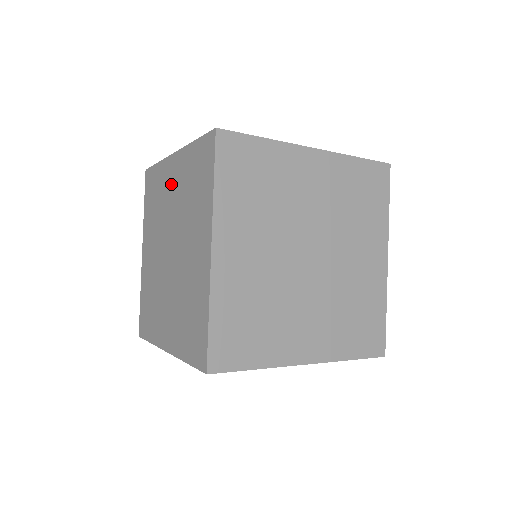
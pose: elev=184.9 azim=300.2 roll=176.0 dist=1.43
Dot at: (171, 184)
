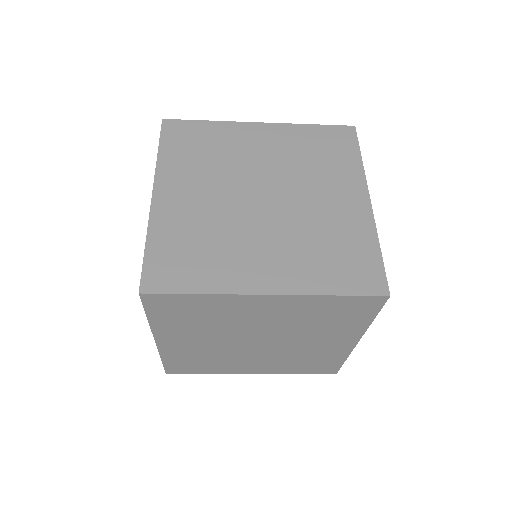
Dot at: occluded
